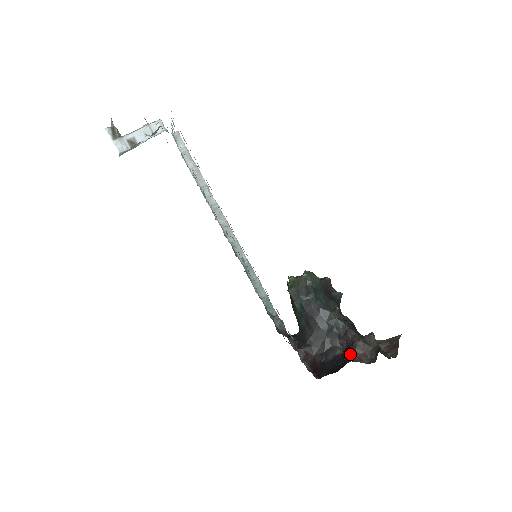
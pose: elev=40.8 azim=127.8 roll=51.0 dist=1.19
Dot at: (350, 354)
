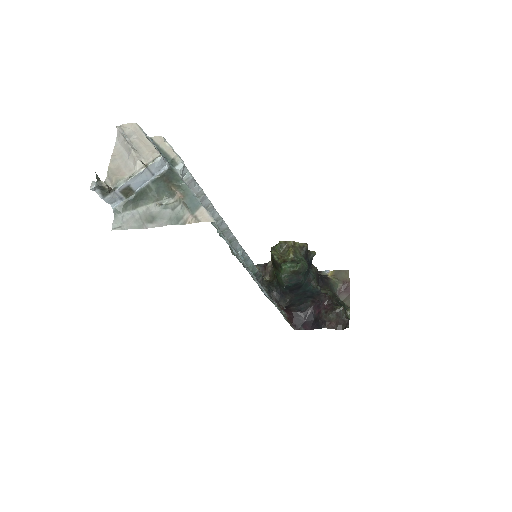
Dot at: (325, 322)
